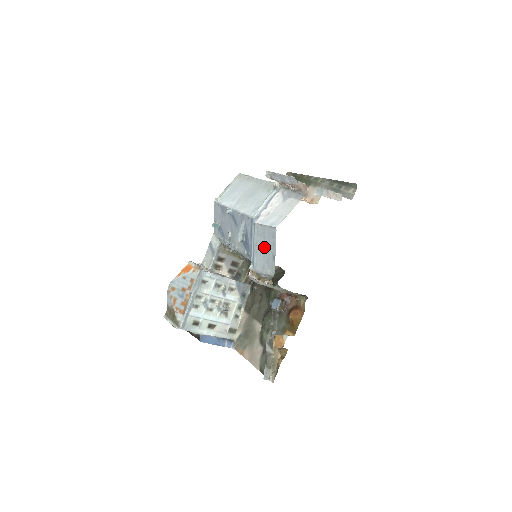
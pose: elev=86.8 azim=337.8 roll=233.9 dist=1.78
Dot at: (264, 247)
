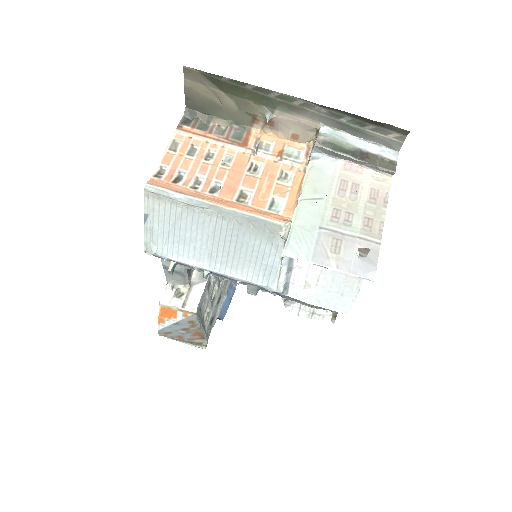
Dot at: occluded
